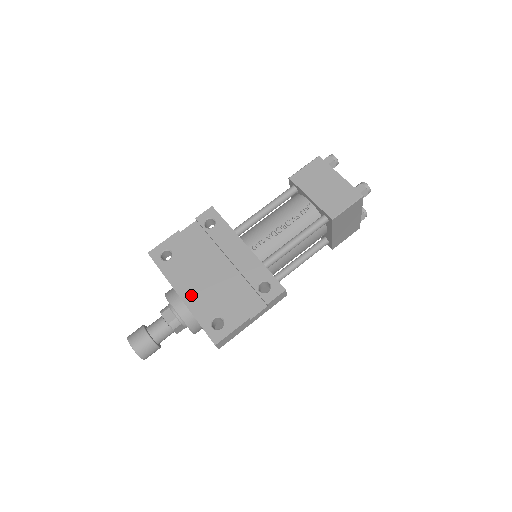
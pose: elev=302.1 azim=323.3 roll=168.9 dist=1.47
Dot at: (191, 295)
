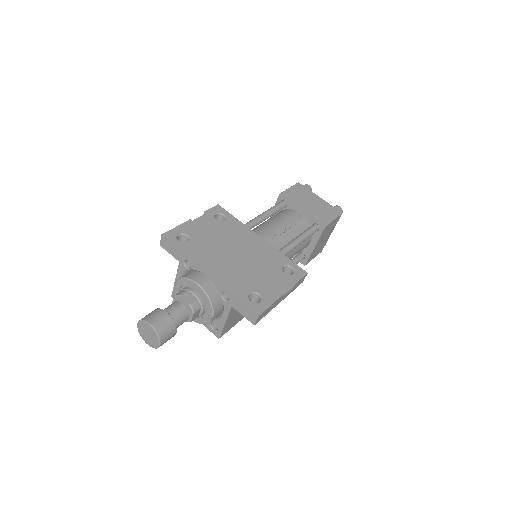
Dot at: (220, 273)
